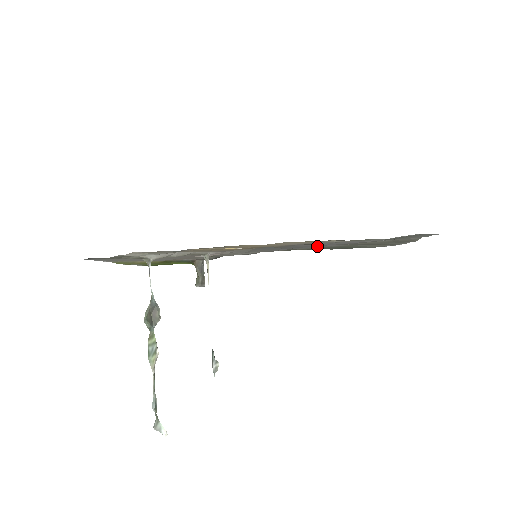
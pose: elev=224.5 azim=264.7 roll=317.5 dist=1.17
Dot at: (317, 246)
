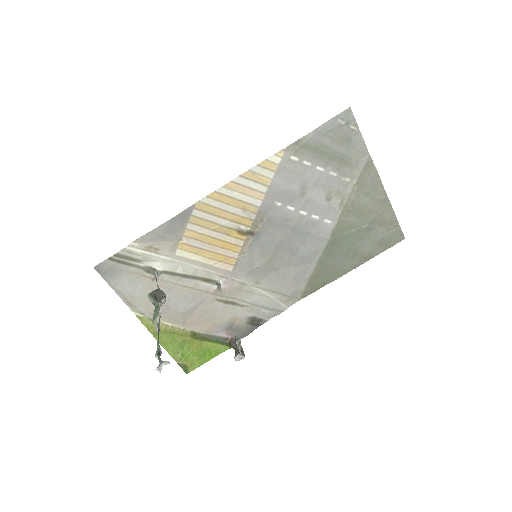
Dot at: (313, 238)
